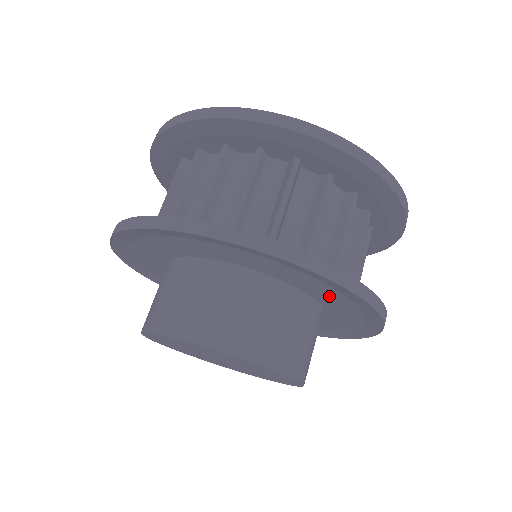
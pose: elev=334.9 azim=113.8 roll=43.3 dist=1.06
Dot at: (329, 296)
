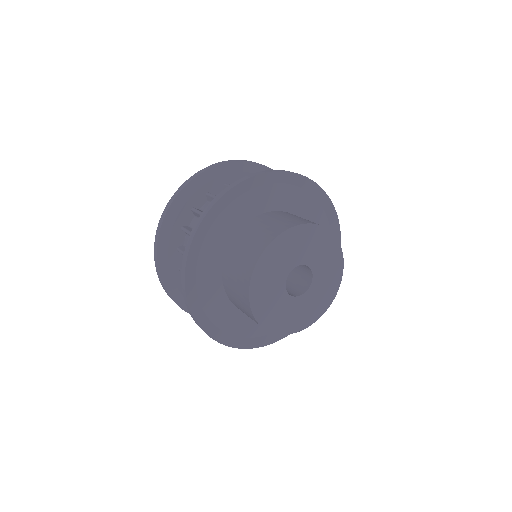
Dot at: occluded
